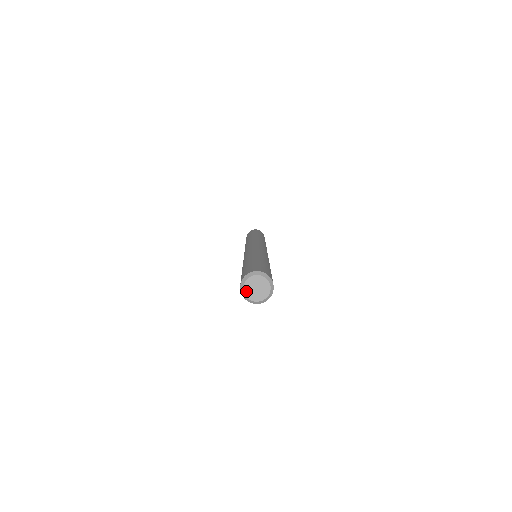
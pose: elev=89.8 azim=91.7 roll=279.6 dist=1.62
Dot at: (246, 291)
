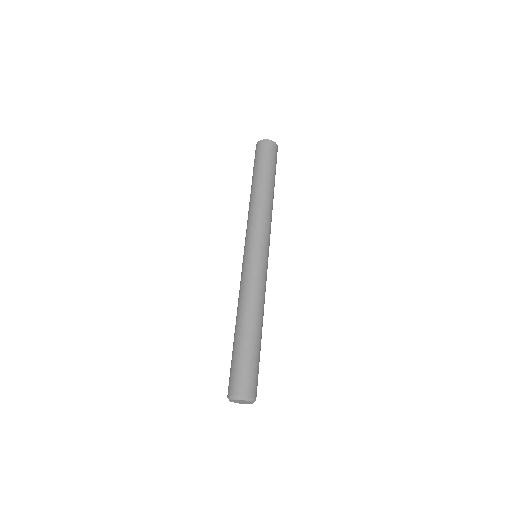
Dot at: (232, 401)
